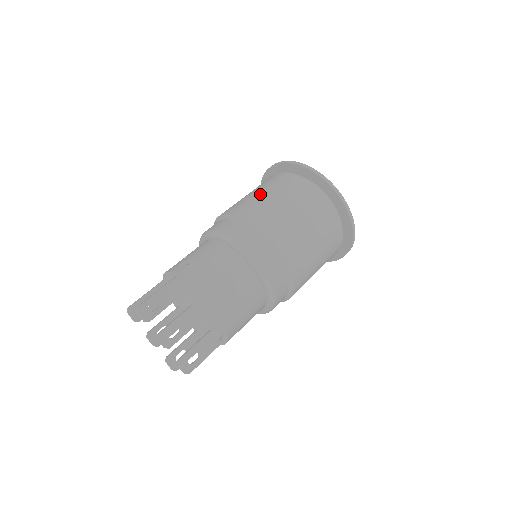
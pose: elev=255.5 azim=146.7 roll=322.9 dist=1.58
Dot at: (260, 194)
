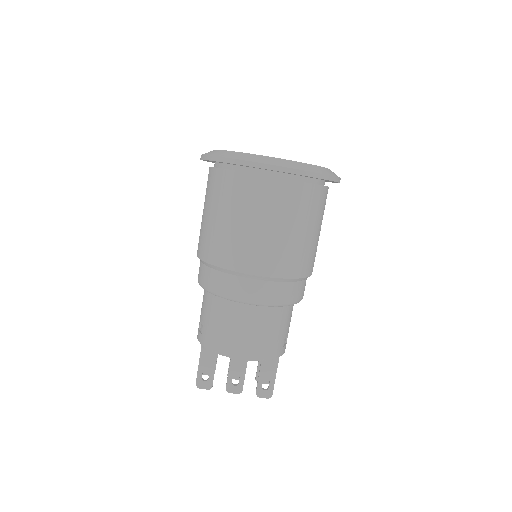
Dot at: (205, 218)
